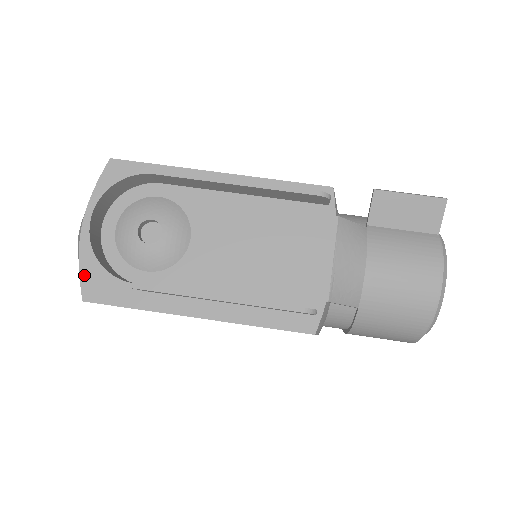
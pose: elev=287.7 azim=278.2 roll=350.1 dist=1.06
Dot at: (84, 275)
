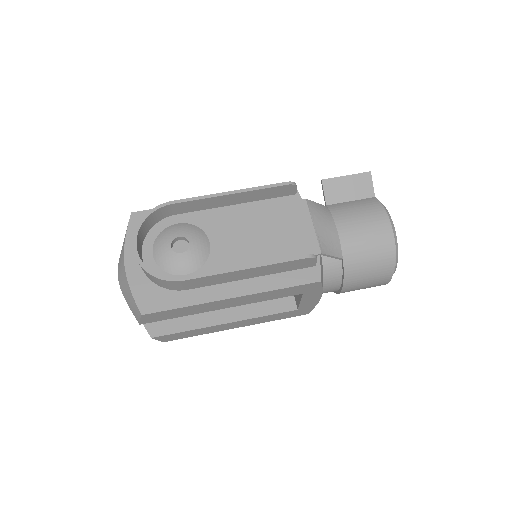
Dot at: (137, 296)
